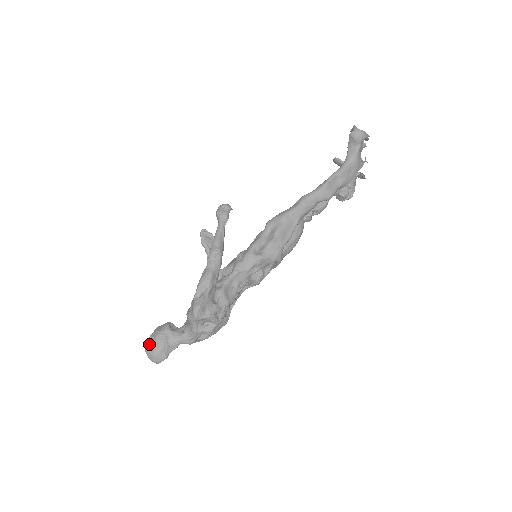
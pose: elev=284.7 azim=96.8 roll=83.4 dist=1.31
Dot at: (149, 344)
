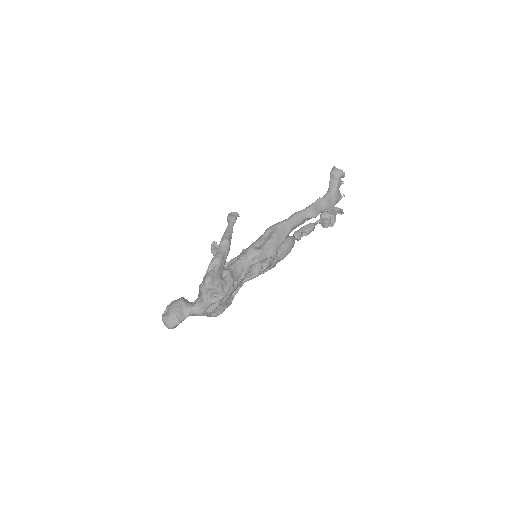
Dot at: (165, 312)
